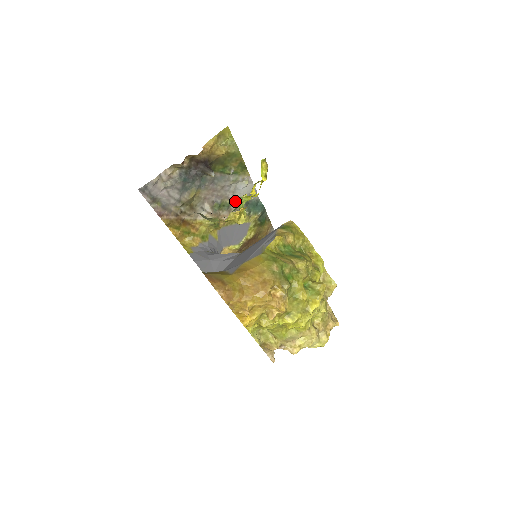
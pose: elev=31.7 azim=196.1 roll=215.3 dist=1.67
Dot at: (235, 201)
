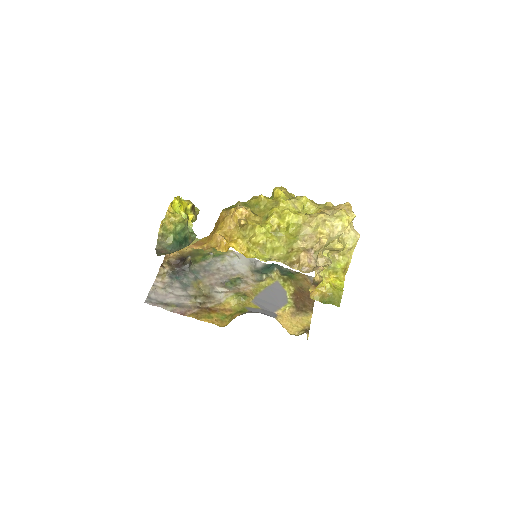
Dot at: (243, 275)
